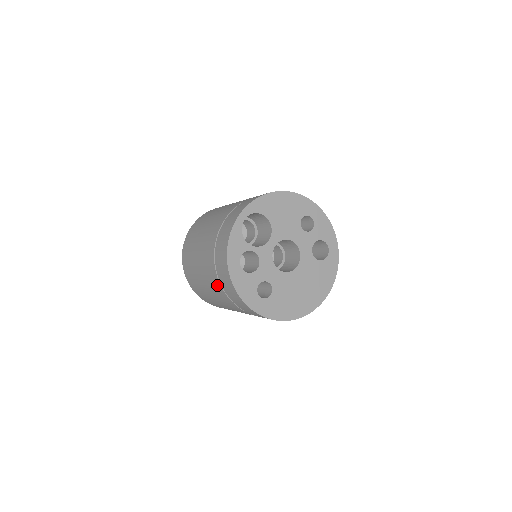
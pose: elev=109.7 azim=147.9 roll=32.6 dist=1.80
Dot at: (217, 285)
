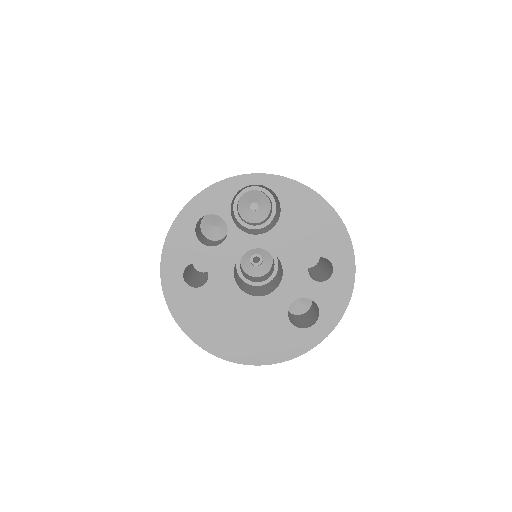
Dot at: occluded
